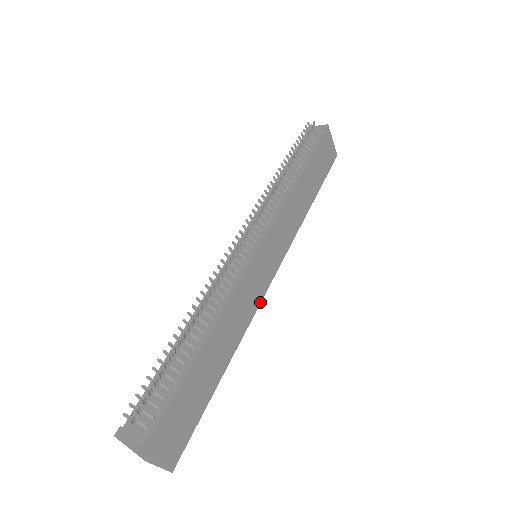
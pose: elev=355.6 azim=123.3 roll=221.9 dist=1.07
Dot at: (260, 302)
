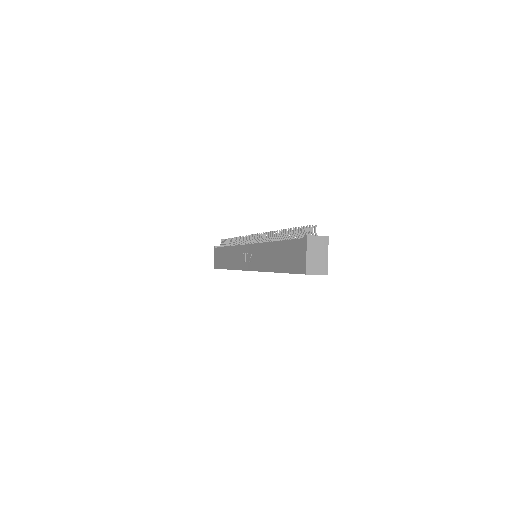
Dot at: occluded
